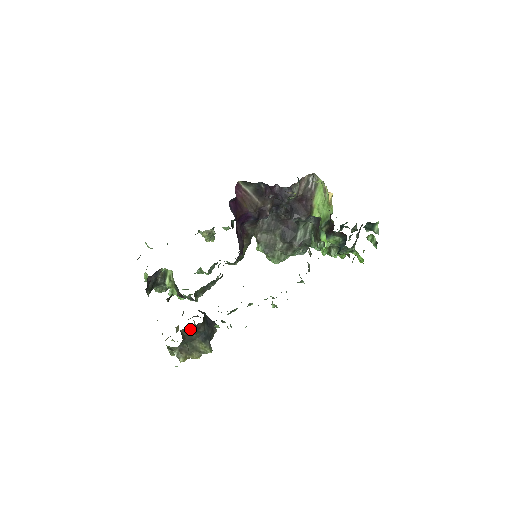
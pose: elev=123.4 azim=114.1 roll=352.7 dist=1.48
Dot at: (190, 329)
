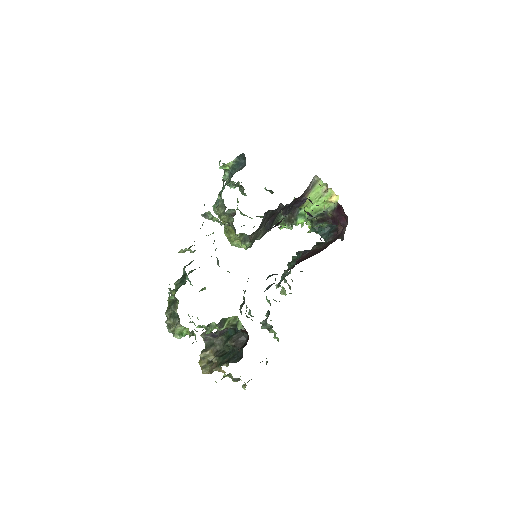
Dot at: occluded
